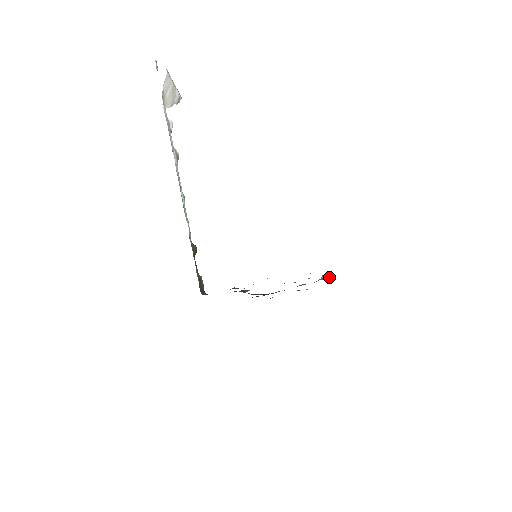
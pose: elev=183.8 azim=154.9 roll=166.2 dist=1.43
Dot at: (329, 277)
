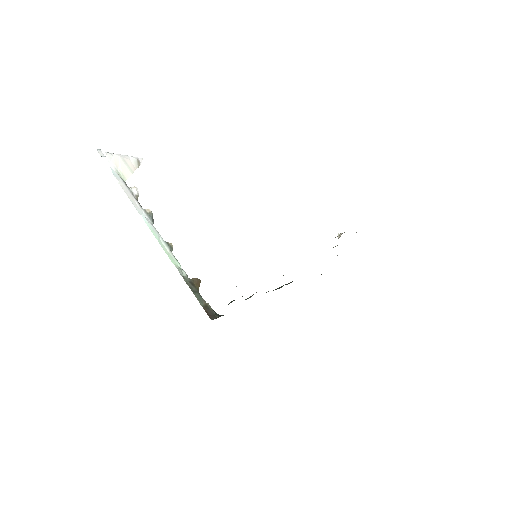
Dot at: (342, 233)
